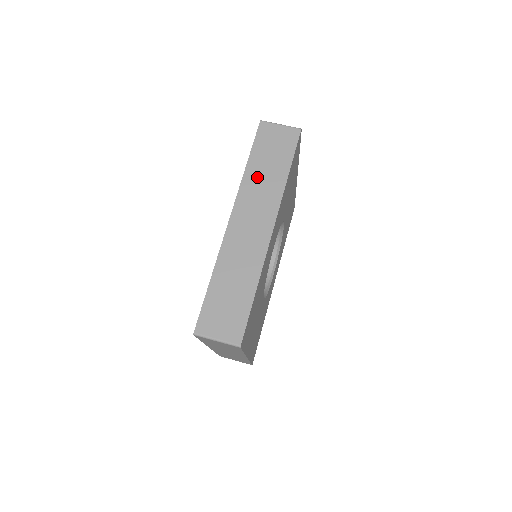
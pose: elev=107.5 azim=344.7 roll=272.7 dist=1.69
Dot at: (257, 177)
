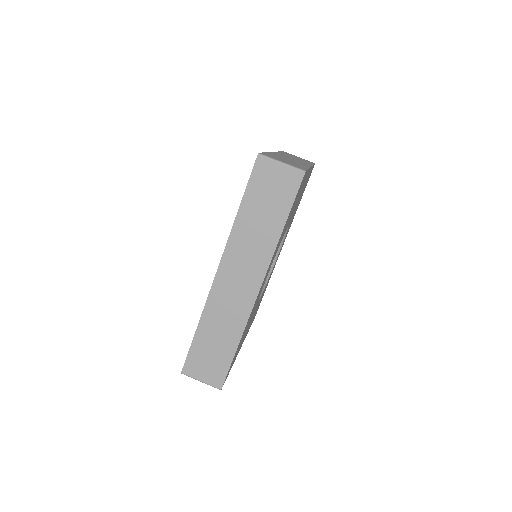
Dot at: (248, 229)
